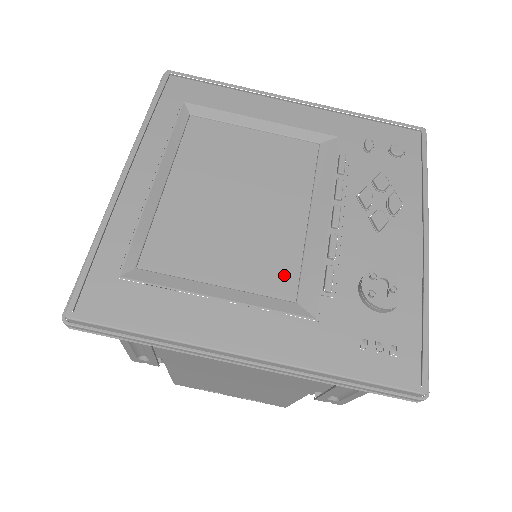
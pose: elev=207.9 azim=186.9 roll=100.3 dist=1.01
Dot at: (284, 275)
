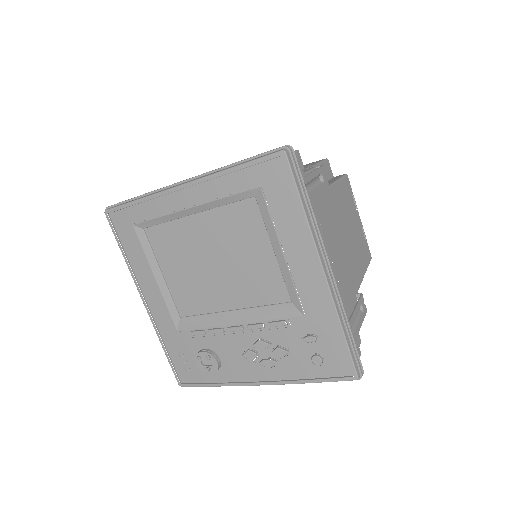
Dot at: (190, 307)
